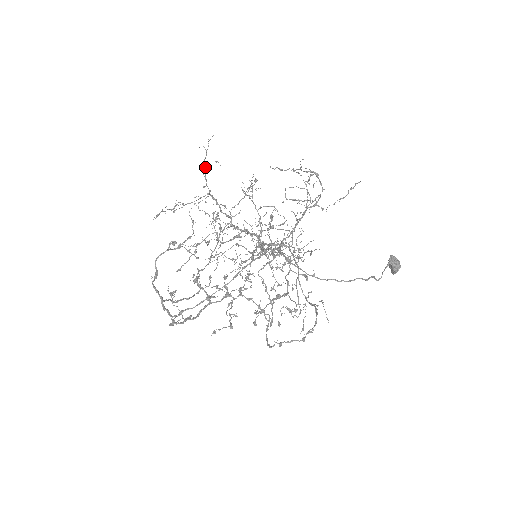
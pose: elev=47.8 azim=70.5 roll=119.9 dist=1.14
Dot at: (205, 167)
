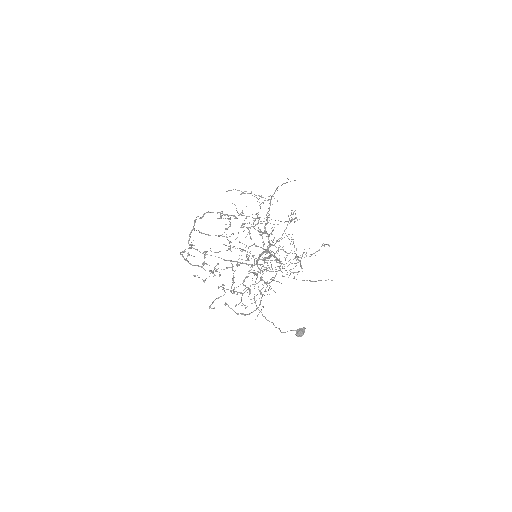
Dot at: (272, 196)
